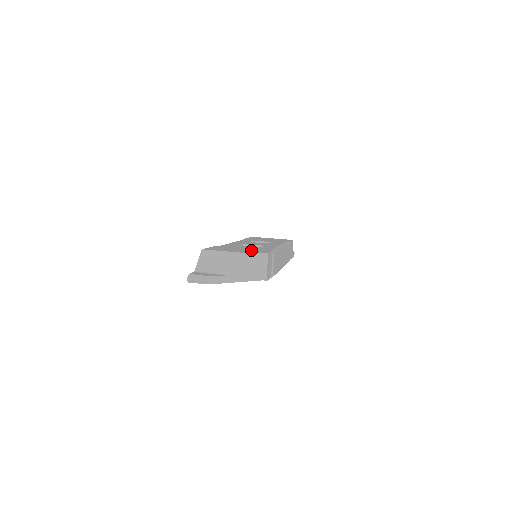
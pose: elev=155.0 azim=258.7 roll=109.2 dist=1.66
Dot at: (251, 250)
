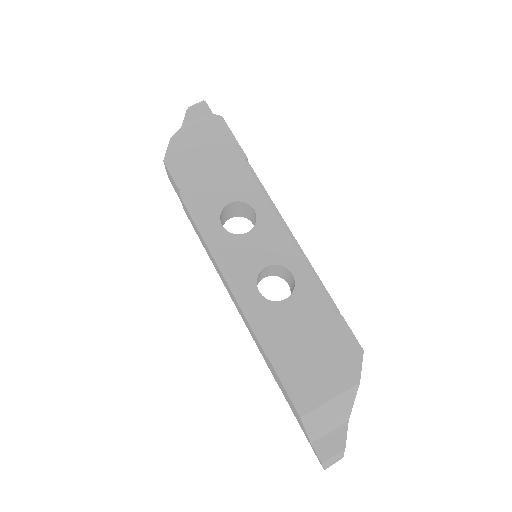
Dot at: (332, 349)
